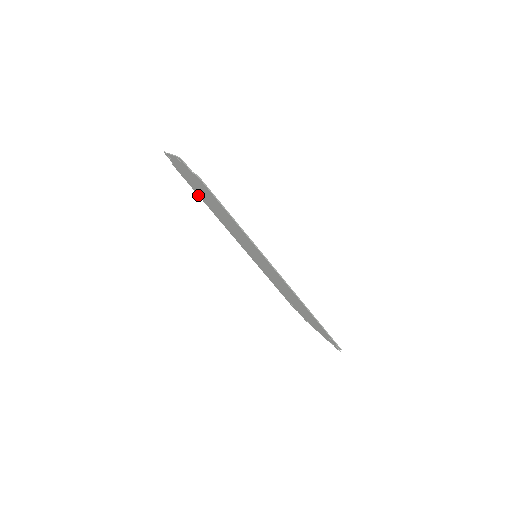
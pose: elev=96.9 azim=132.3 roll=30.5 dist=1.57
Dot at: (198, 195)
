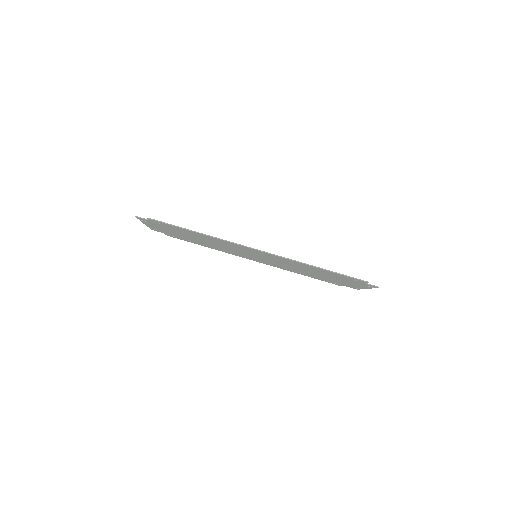
Dot at: occluded
